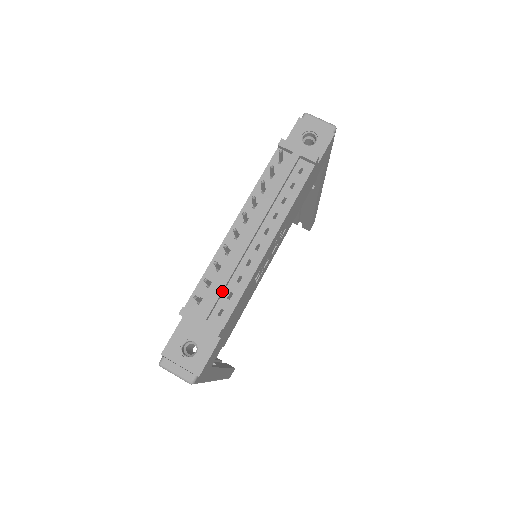
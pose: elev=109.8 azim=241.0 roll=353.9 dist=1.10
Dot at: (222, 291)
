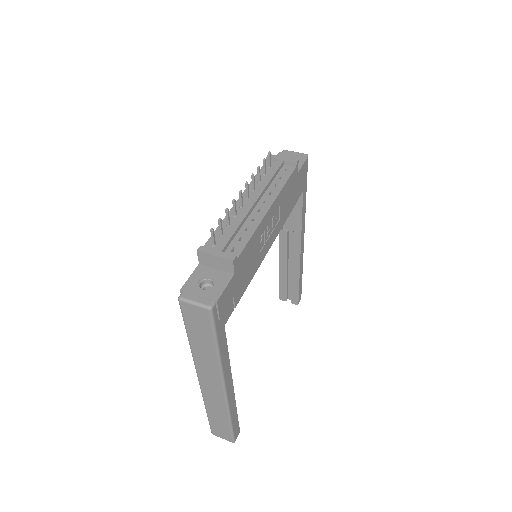
Dot at: (233, 234)
